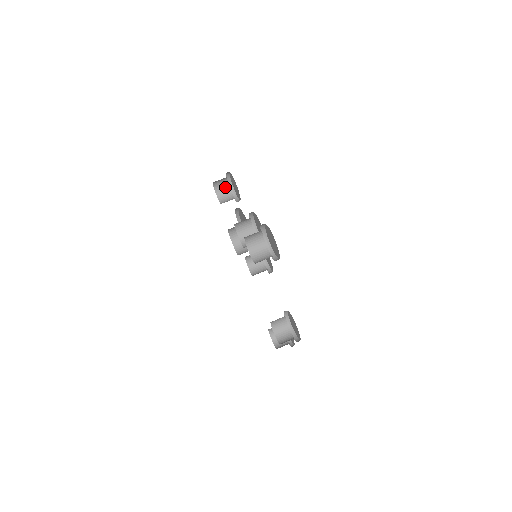
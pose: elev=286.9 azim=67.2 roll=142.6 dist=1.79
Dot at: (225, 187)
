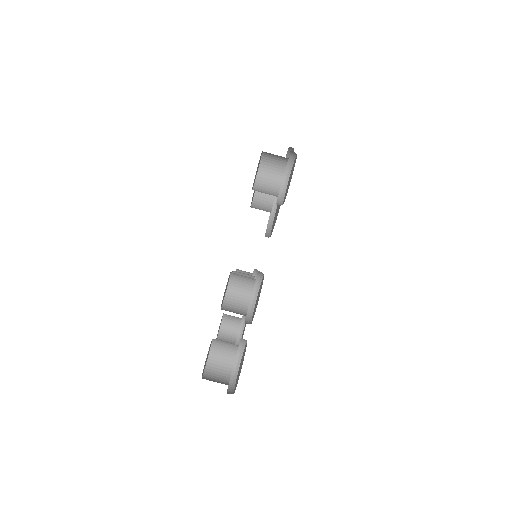
Dot at: (280, 158)
